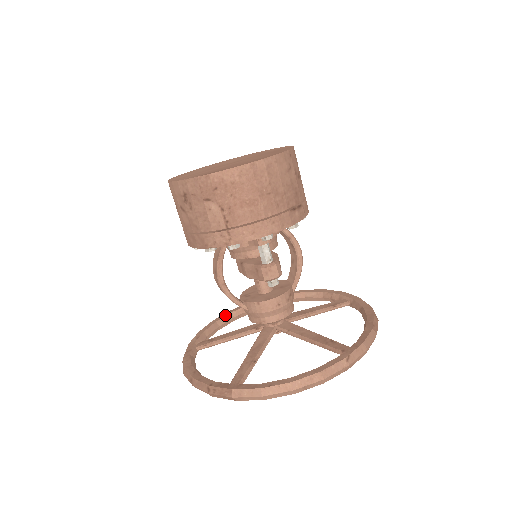
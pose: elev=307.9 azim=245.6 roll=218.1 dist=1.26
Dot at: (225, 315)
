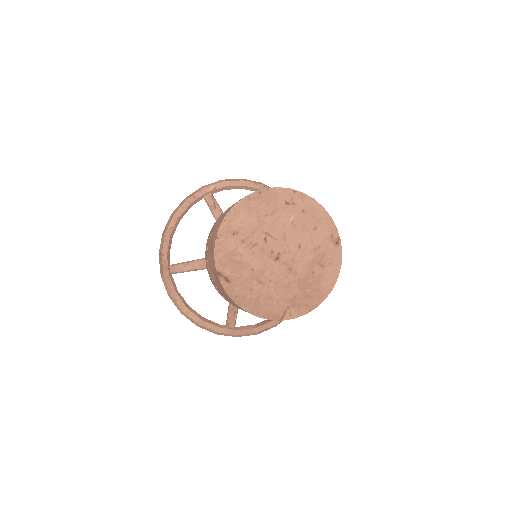
Dot at: (255, 187)
